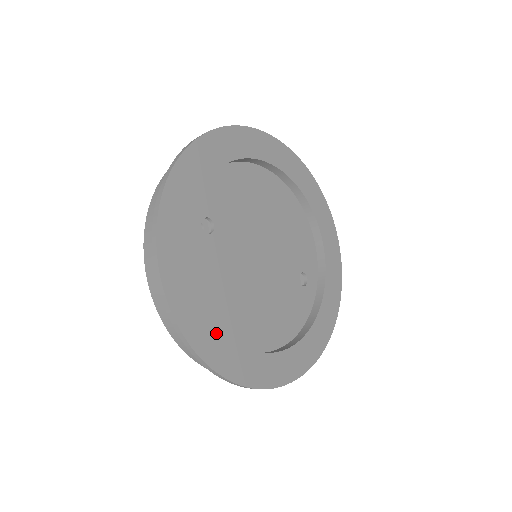
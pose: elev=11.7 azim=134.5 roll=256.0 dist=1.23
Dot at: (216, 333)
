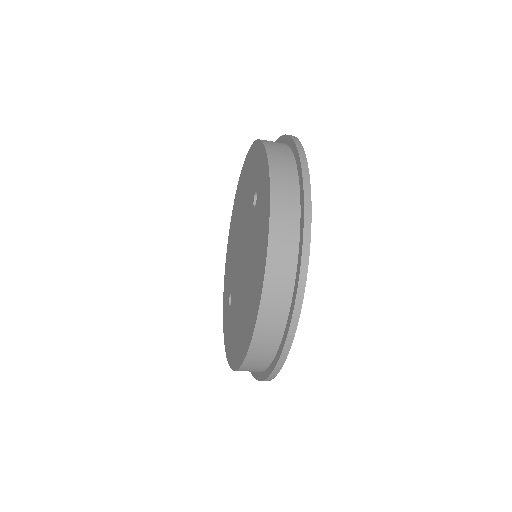
Dot at: occluded
